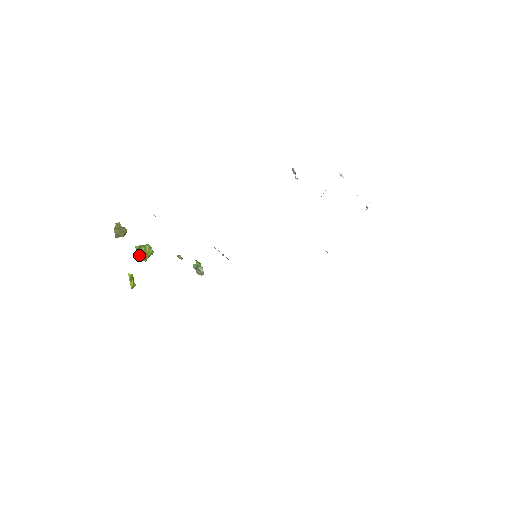
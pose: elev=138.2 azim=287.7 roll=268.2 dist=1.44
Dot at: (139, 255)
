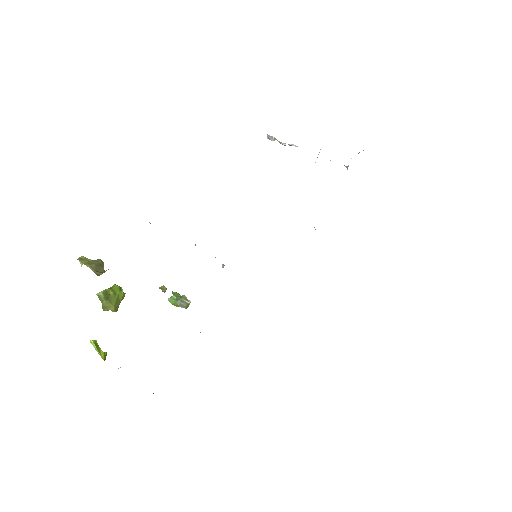
Dot at: (108, 304)
